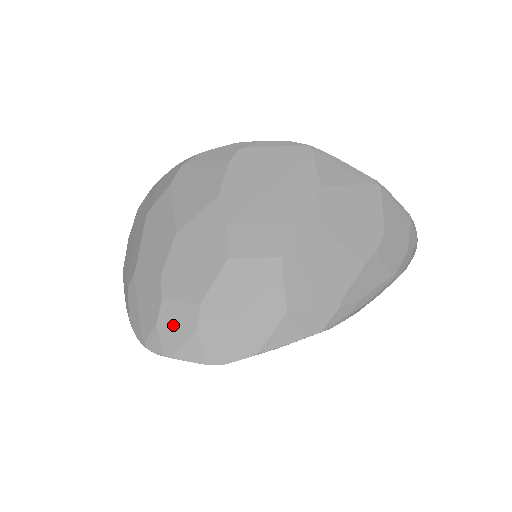
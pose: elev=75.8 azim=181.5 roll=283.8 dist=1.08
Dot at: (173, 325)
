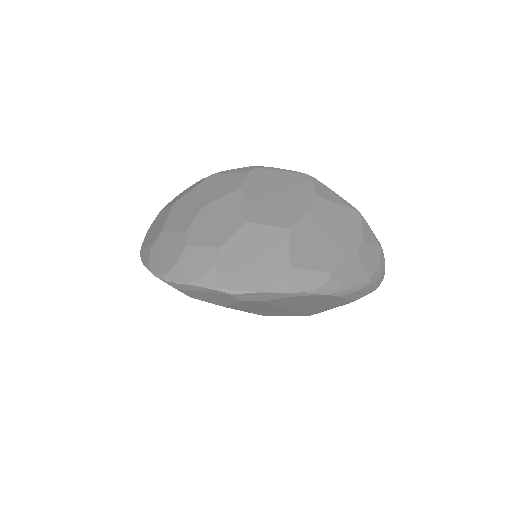
Dot at: (194, 261)
